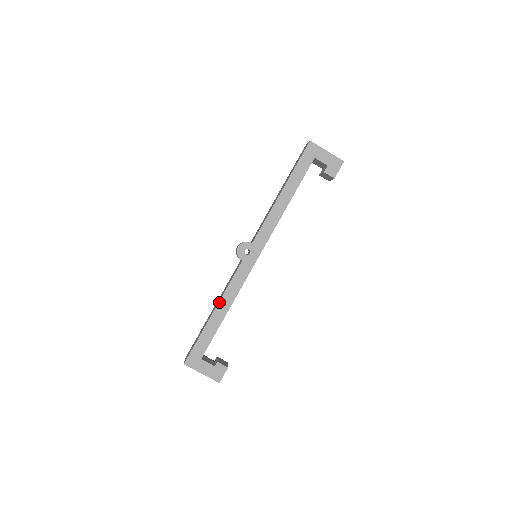
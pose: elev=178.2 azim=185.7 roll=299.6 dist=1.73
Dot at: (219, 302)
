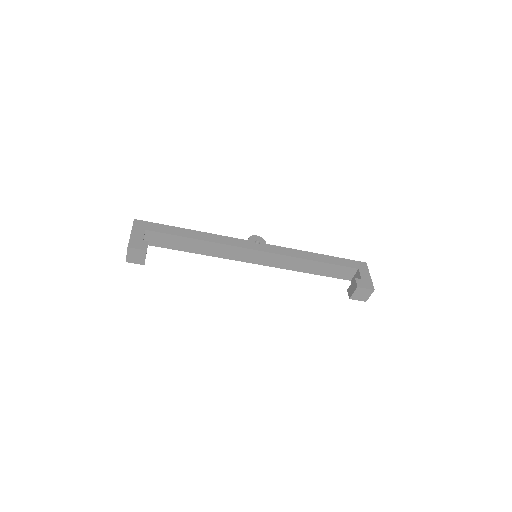
Dot at: (204, 232)
